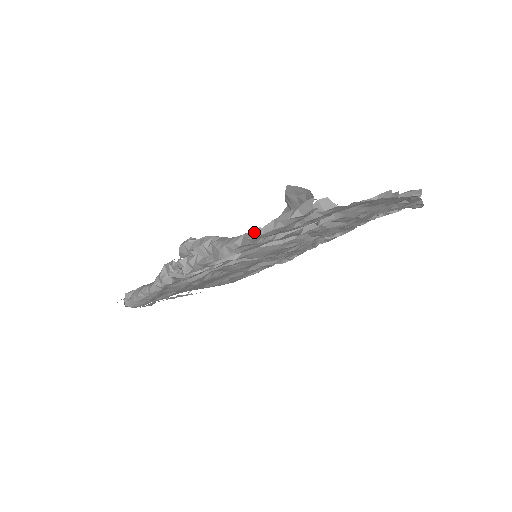
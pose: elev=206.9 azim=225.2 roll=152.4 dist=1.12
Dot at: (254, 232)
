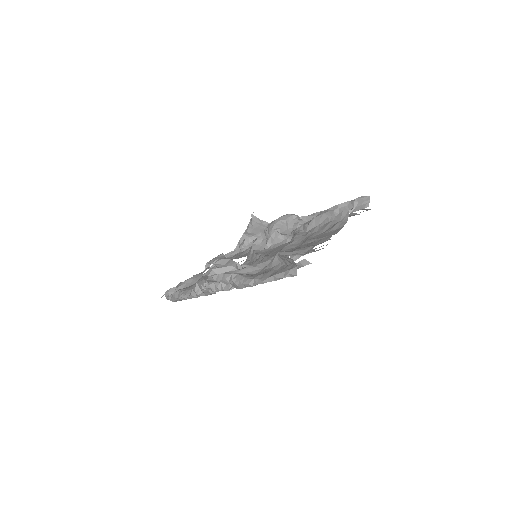
Dot at: (261, 279)
